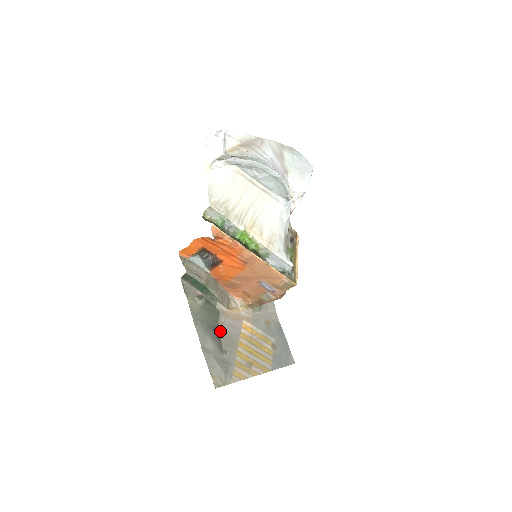
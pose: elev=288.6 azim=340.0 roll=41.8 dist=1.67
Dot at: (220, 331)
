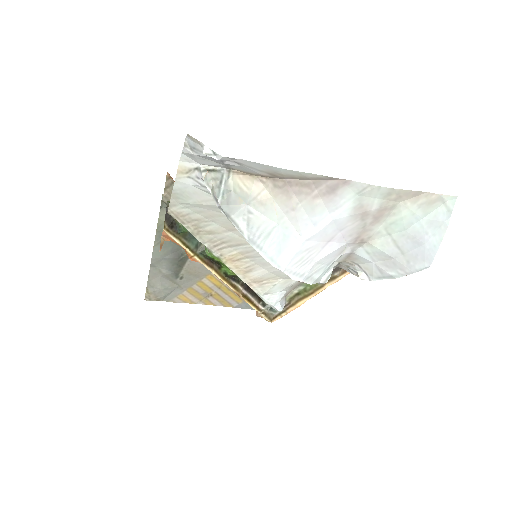
Dot at: (188, 259)
